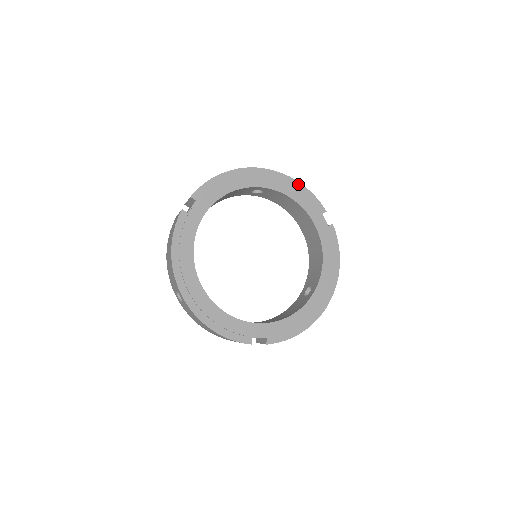
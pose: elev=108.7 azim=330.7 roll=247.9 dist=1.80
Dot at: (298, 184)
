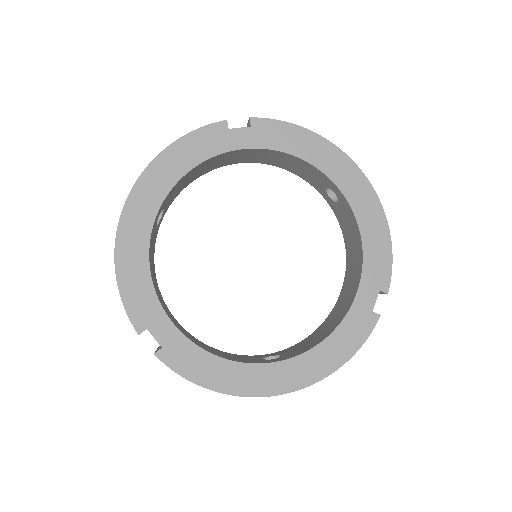
Dot at: (386, 230)
